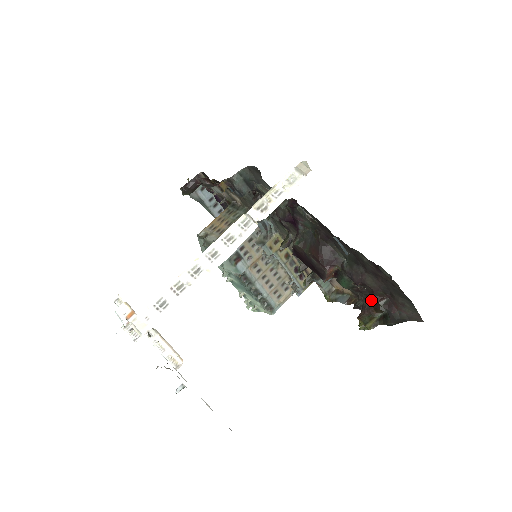
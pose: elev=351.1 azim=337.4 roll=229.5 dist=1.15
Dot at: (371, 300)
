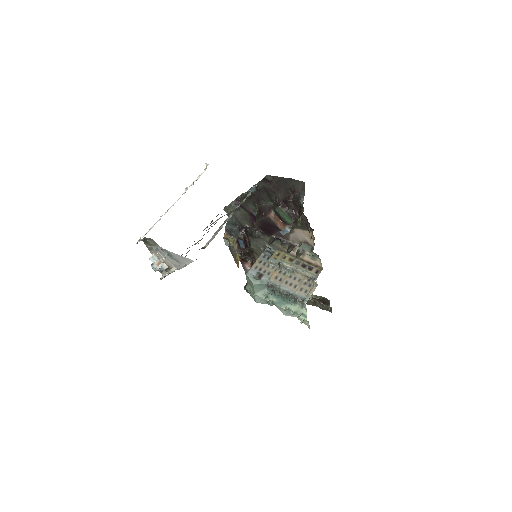
Dot at: (298, 211)
